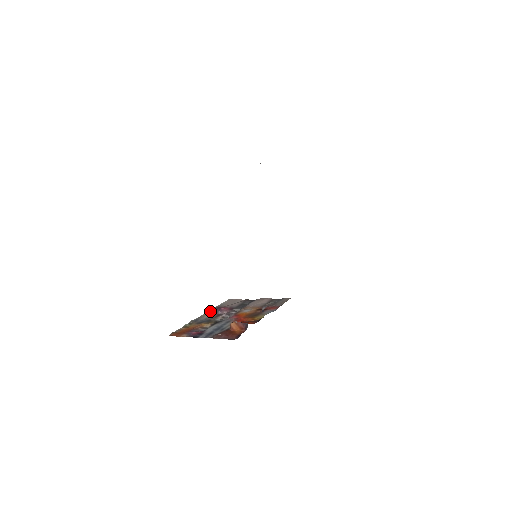
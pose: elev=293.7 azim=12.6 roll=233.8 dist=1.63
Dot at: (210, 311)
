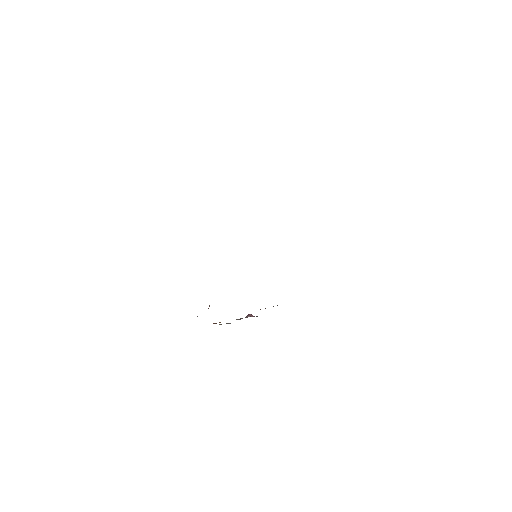
Dot at: occluded
